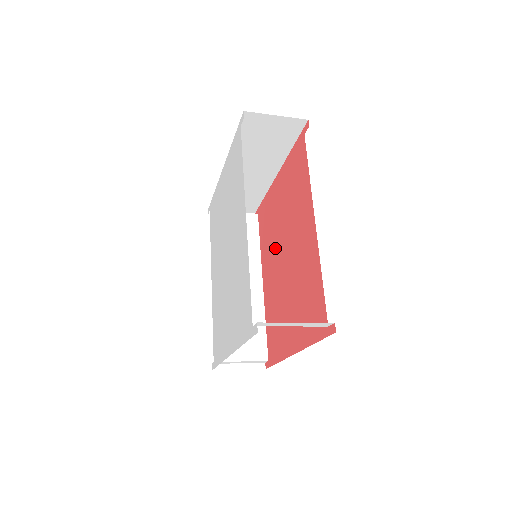
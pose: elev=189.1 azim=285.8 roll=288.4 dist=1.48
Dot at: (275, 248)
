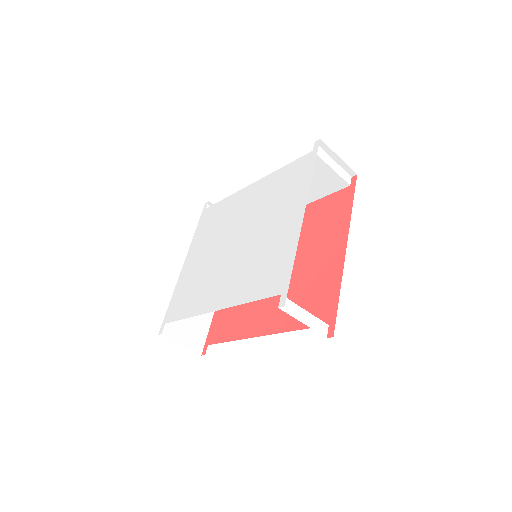
Dot at: occluded
